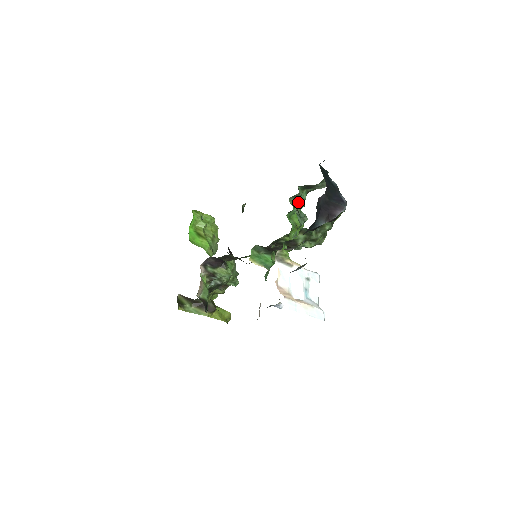
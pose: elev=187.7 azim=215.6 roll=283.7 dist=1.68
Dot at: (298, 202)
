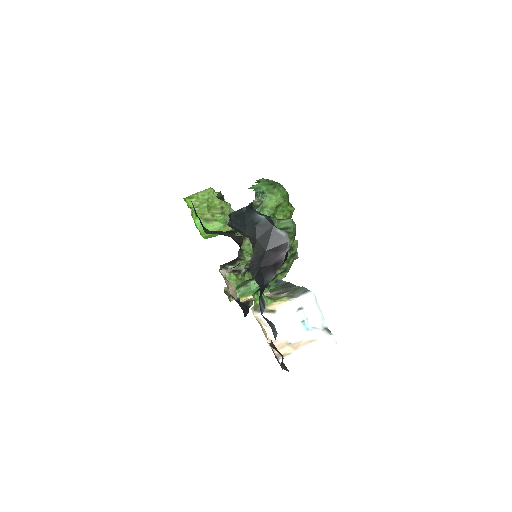
Dot at: occluded
